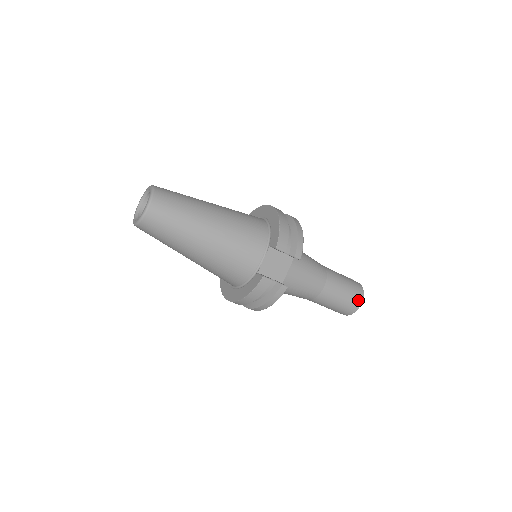
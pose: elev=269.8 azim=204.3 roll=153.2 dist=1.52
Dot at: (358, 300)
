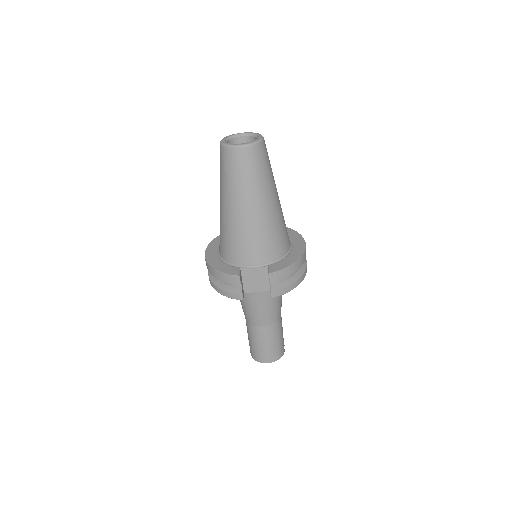
Dot at: (269, 359)
